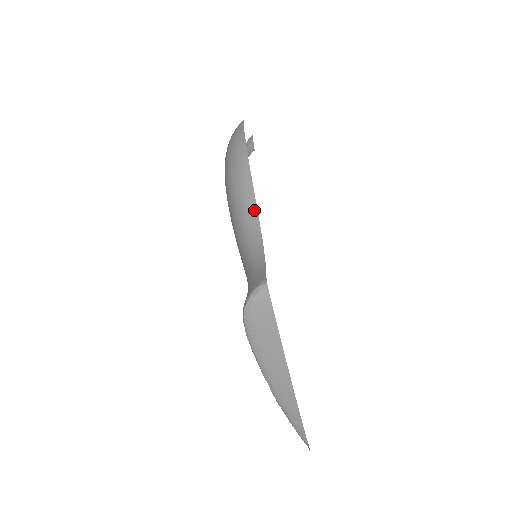
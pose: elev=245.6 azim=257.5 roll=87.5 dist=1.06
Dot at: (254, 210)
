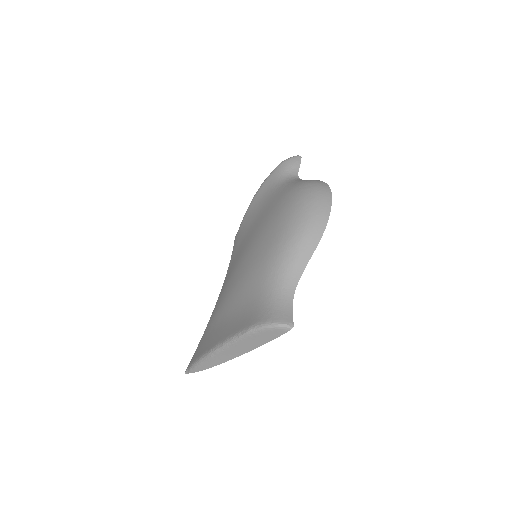
Dot at: (304, 266)
